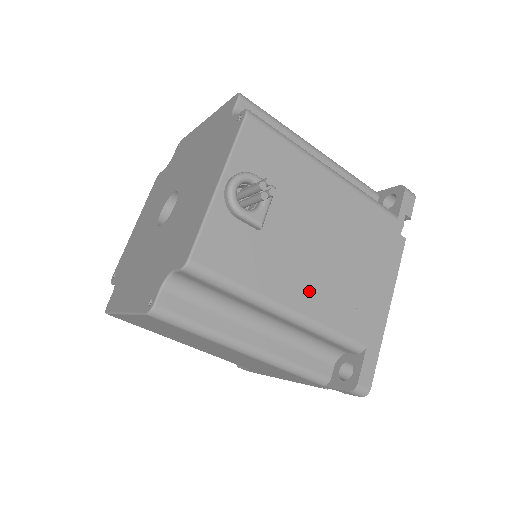
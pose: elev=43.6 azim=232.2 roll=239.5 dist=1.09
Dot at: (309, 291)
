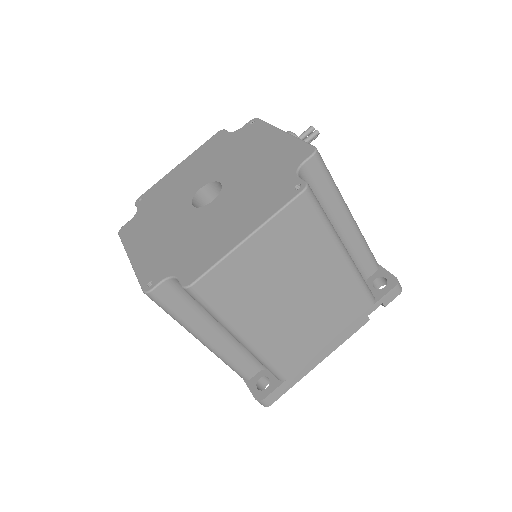
Dot at: occluded
